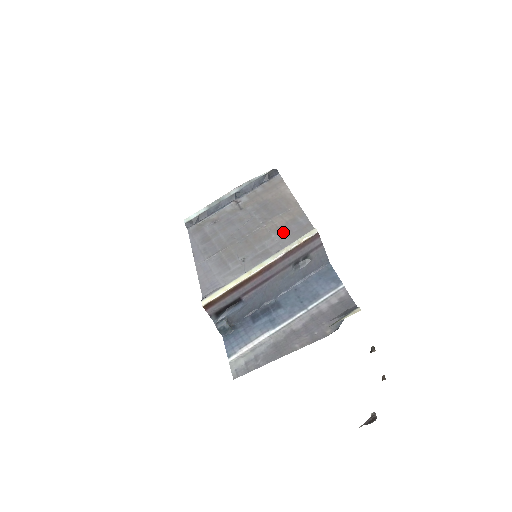
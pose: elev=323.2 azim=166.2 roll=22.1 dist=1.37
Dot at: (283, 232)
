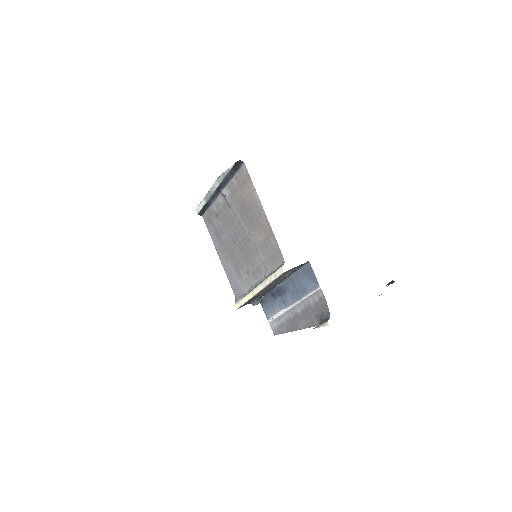
Dot at: (264, 252)
